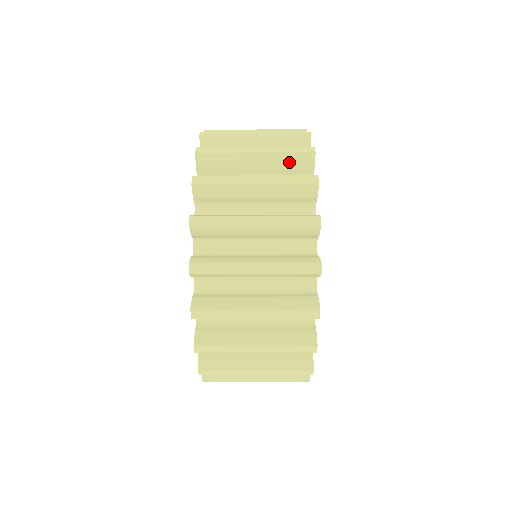
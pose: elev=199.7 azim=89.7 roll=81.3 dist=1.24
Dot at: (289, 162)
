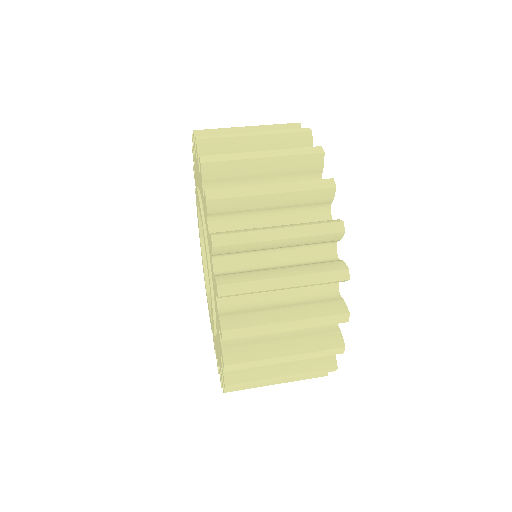
Dot at: occluded
